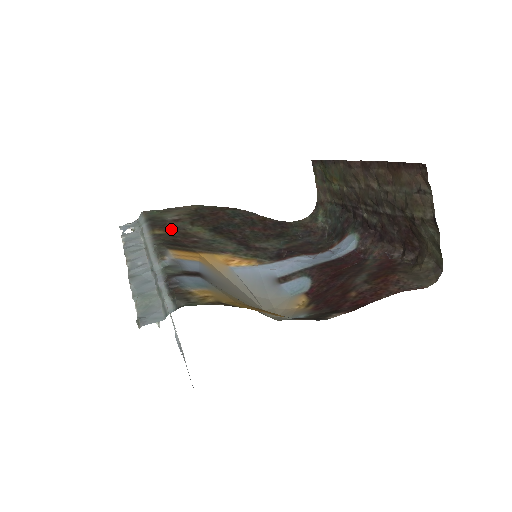
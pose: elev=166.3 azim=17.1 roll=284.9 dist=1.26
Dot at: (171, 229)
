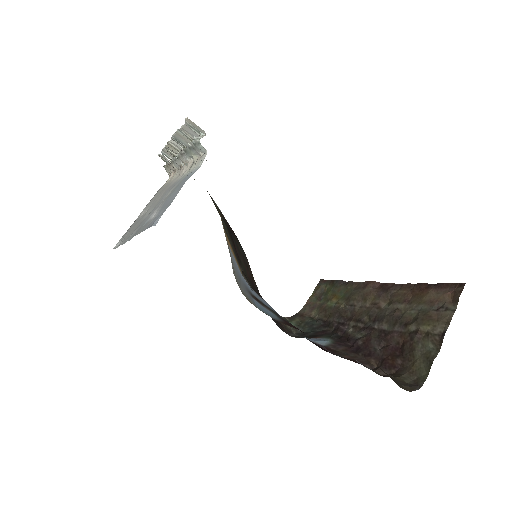
Dot at: occluded
